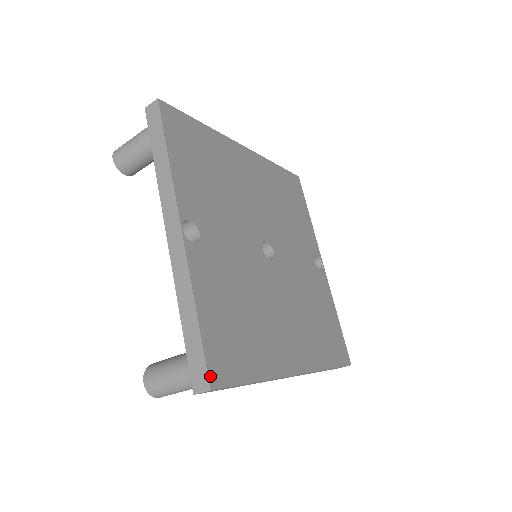
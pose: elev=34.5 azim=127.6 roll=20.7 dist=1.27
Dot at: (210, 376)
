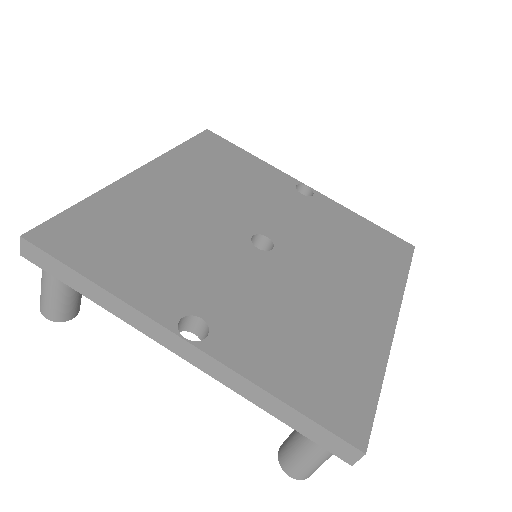
Dot at: (352, 442)
